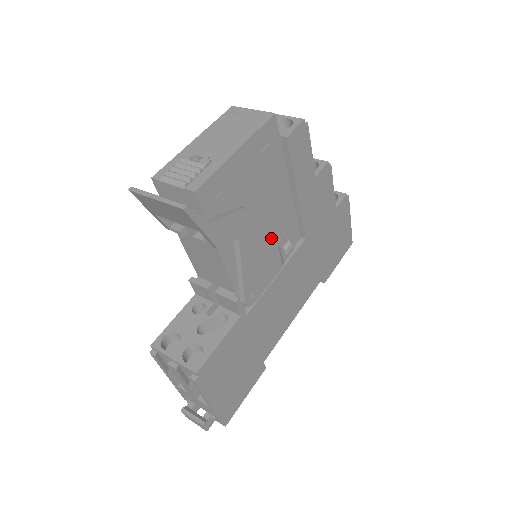
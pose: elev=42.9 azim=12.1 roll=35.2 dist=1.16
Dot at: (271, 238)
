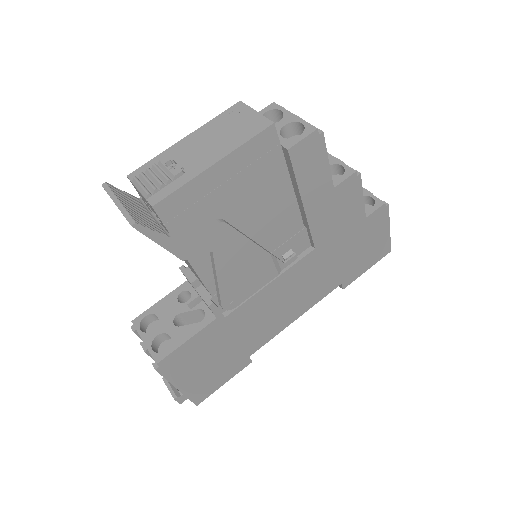
Dot at: (261, 249)
